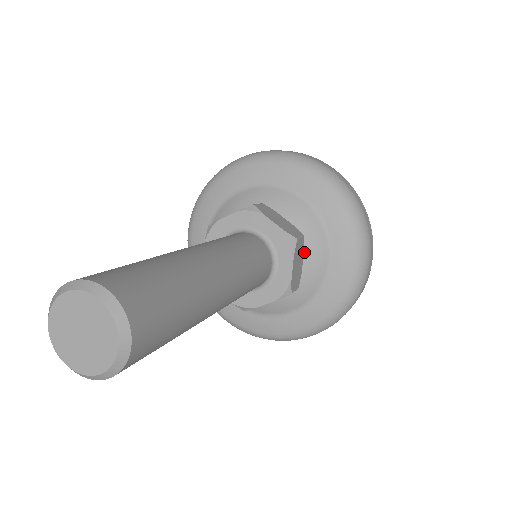
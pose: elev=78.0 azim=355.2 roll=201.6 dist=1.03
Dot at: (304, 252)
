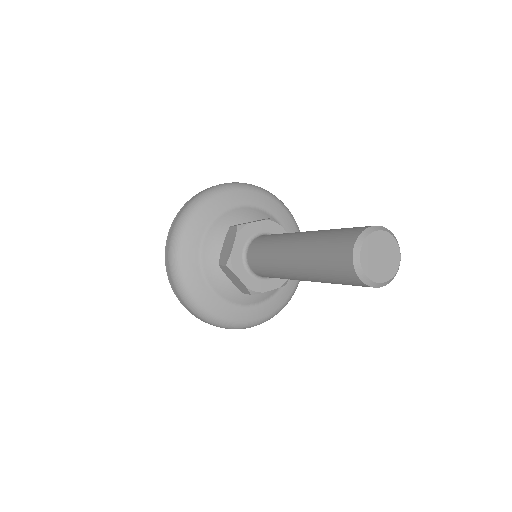
Dot at: occluded
